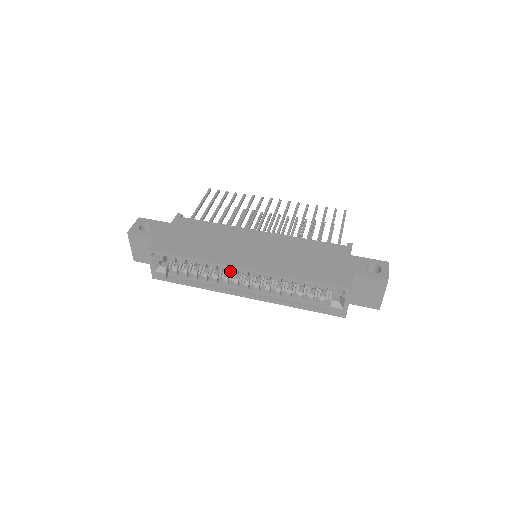
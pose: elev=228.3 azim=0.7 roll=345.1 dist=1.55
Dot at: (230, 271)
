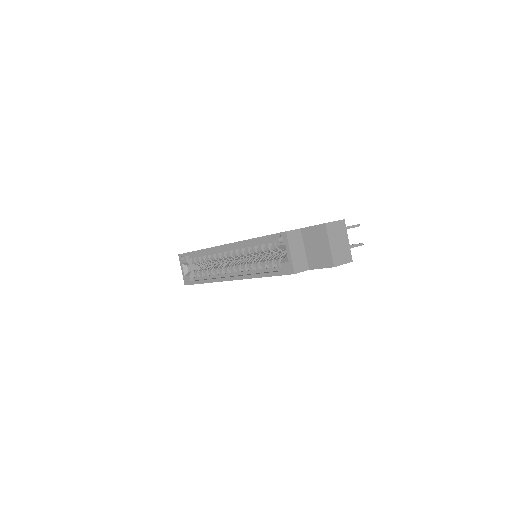
Dot at: occluded
